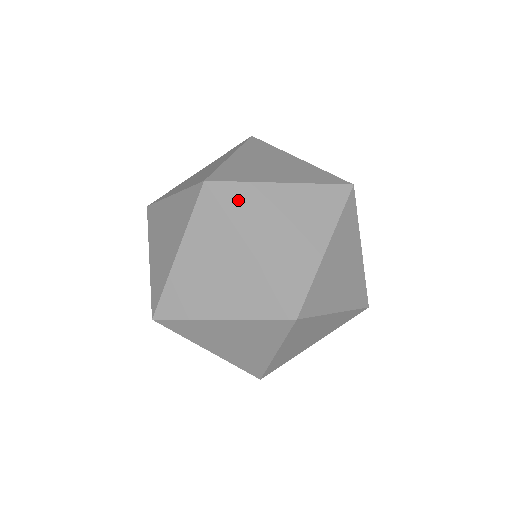
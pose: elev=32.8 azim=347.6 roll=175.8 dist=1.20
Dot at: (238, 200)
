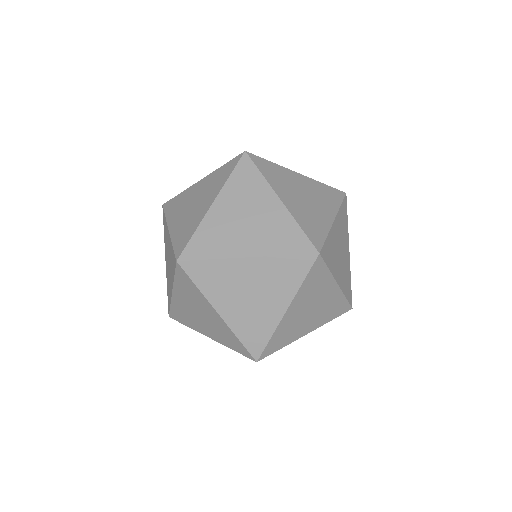
Dot at: (329, 253)
